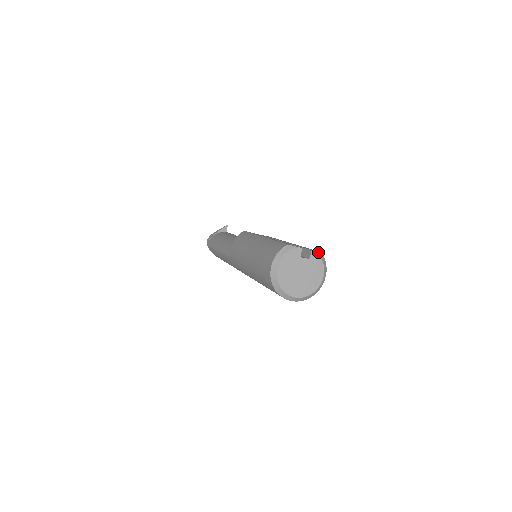
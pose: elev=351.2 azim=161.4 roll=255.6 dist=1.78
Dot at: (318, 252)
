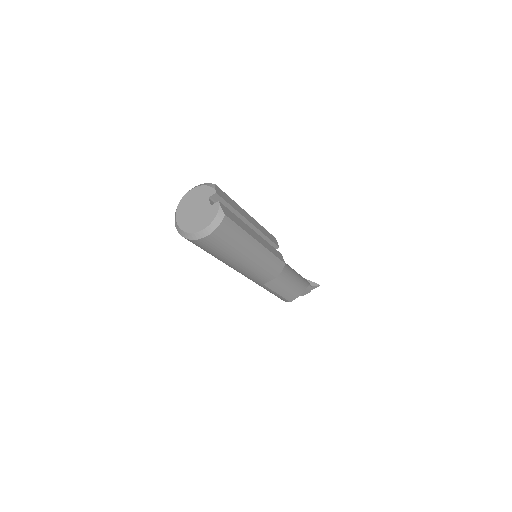
Dot at: (221, 209)
